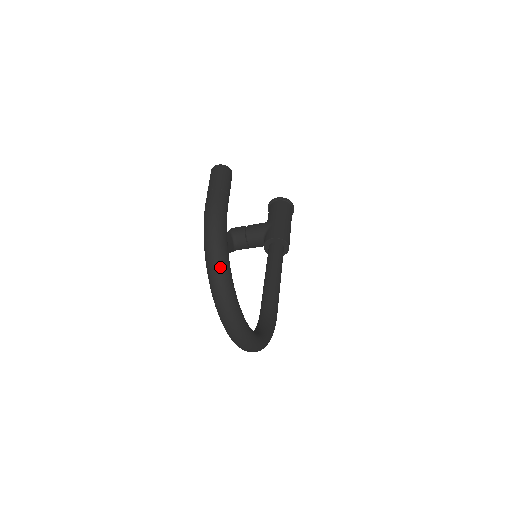
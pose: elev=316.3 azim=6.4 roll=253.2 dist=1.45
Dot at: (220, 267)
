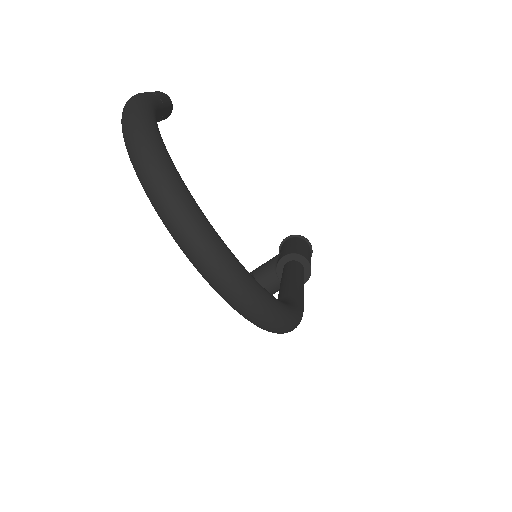
Dot at: (141, 132)
